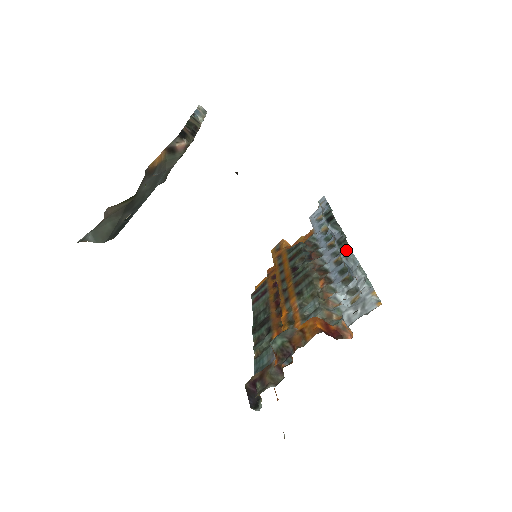
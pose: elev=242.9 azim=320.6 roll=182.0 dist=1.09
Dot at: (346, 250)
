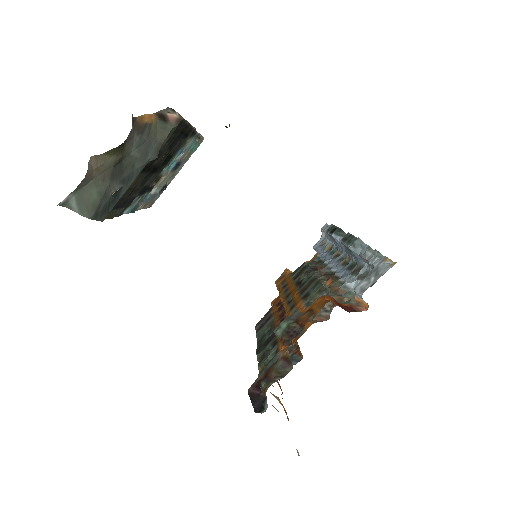
Dot at: (352, 240)
